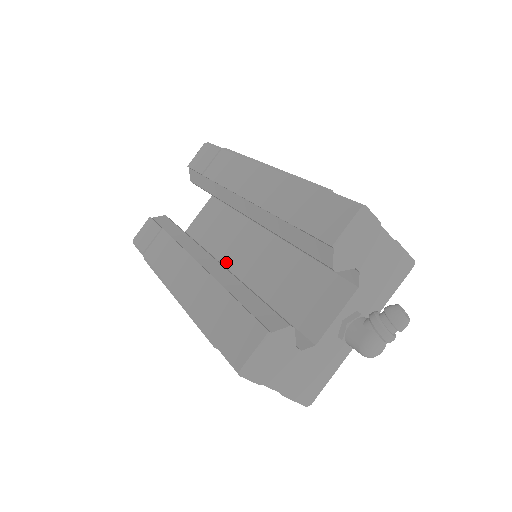
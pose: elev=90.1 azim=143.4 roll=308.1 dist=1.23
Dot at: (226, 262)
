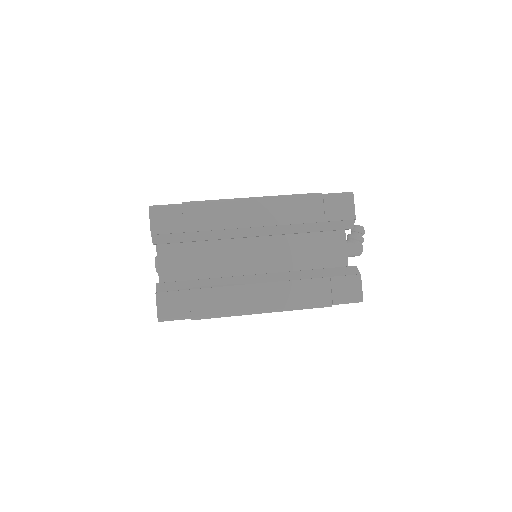
Dot at: (238, 274)
